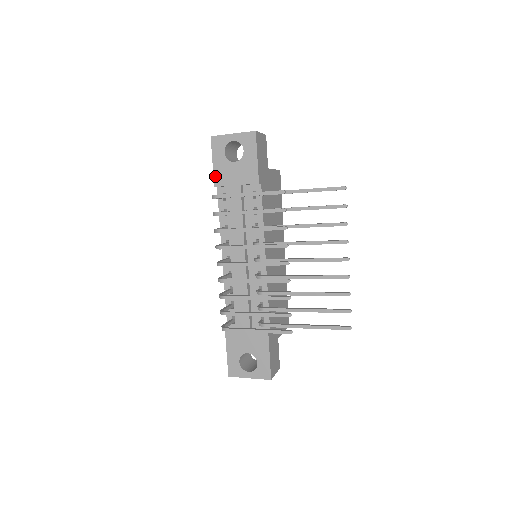
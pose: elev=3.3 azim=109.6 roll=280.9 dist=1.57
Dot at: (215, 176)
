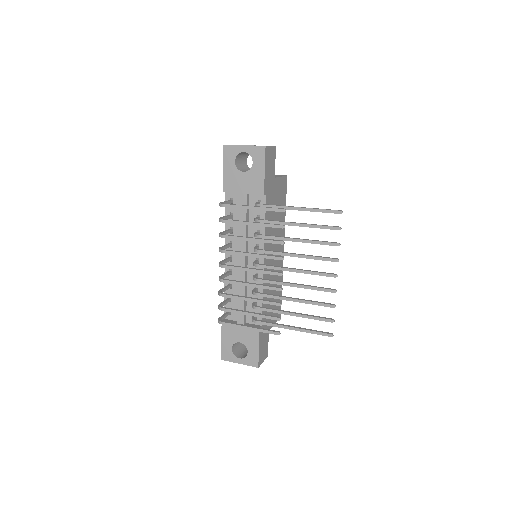
Dot at: (224, 182)
